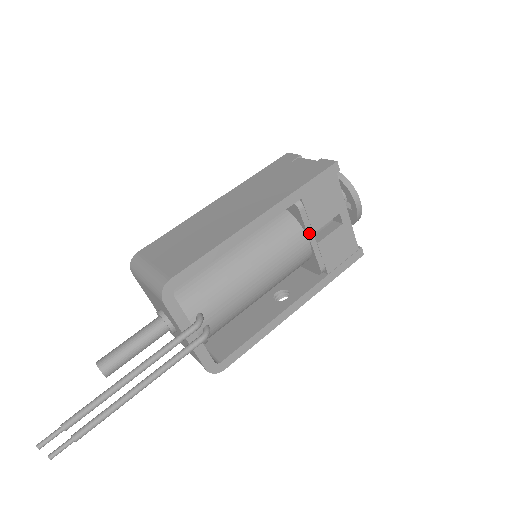
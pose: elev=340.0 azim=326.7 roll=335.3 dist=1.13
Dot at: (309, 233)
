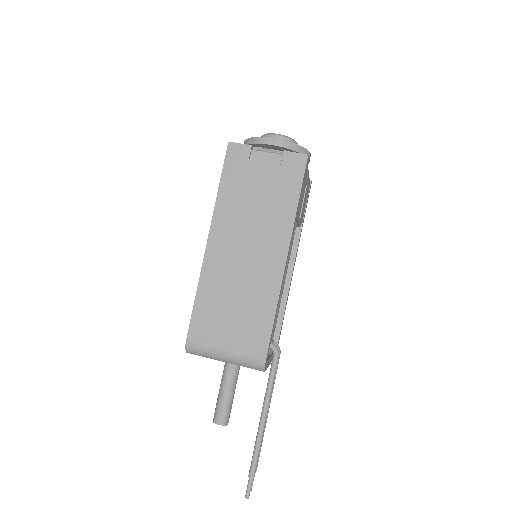
Dot at: (298, 220)
